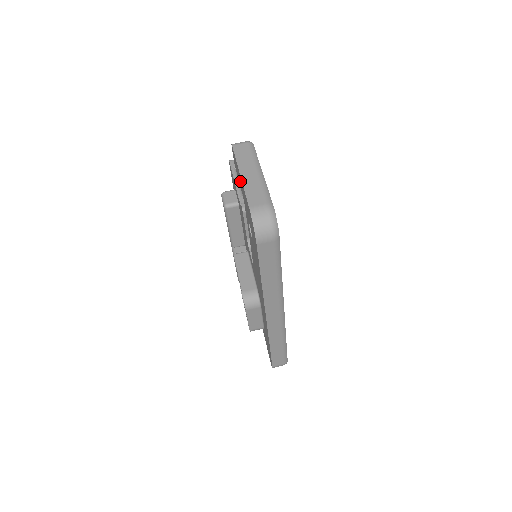
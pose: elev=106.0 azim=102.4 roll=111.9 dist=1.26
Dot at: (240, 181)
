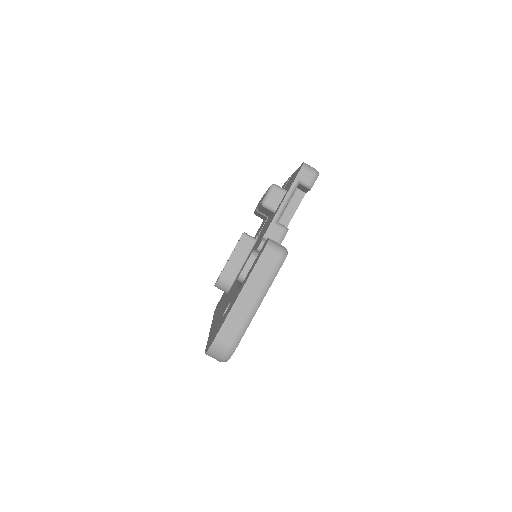
Dot at: (243, 283)
